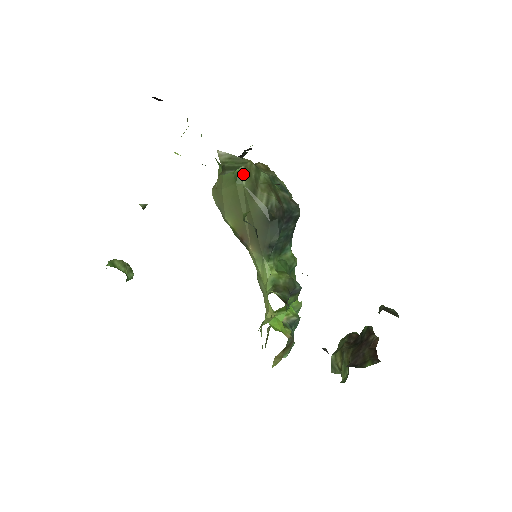
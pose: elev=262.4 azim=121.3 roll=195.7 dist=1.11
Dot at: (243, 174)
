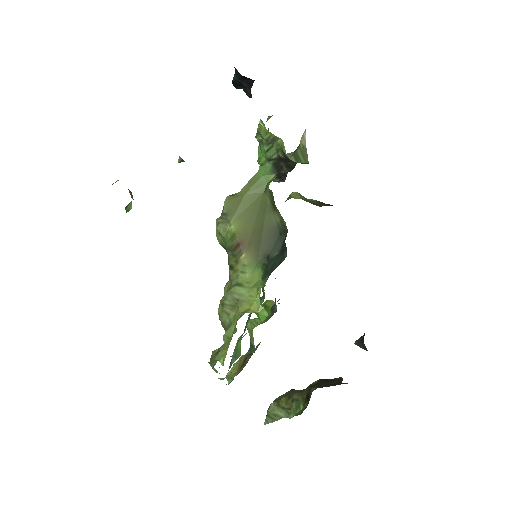
Dot at: (269, 192)
